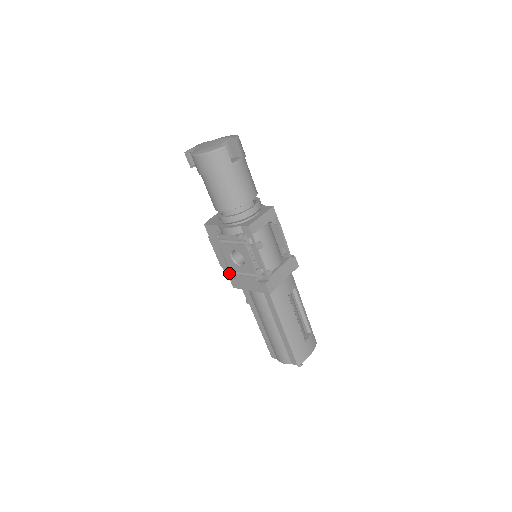
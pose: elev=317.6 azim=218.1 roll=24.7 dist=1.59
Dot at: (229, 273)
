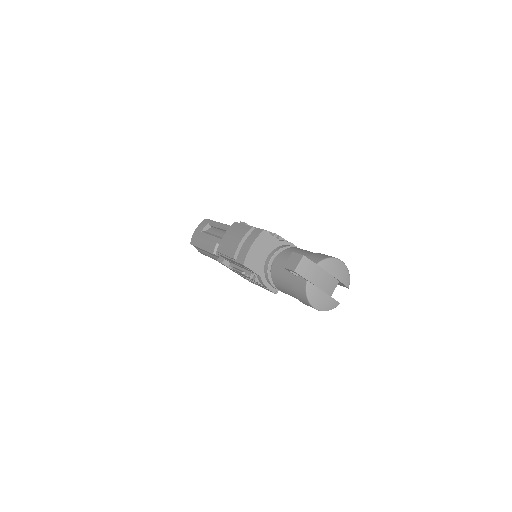
Dot at: occluded
